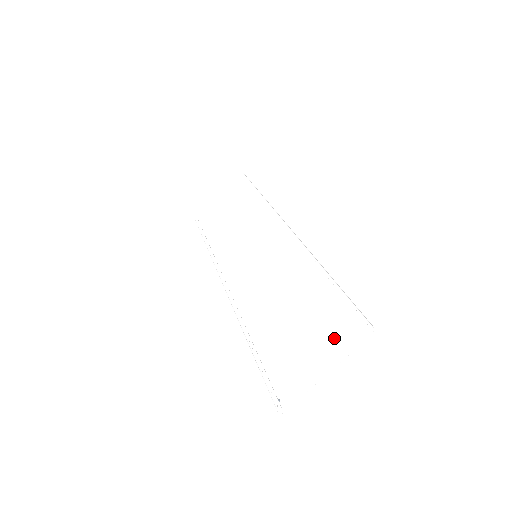
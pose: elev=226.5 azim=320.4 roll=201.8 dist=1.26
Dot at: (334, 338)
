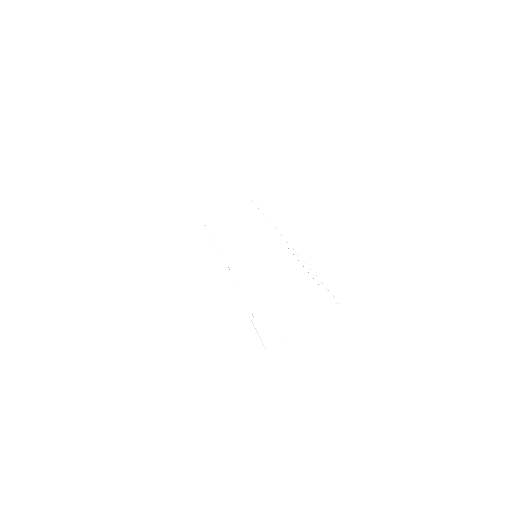
Dot at: (310, 308)
